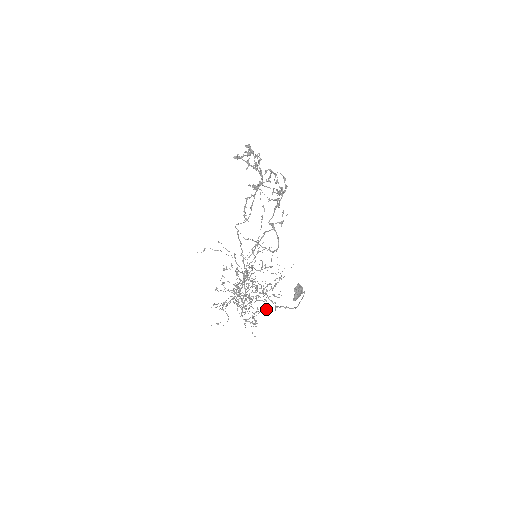
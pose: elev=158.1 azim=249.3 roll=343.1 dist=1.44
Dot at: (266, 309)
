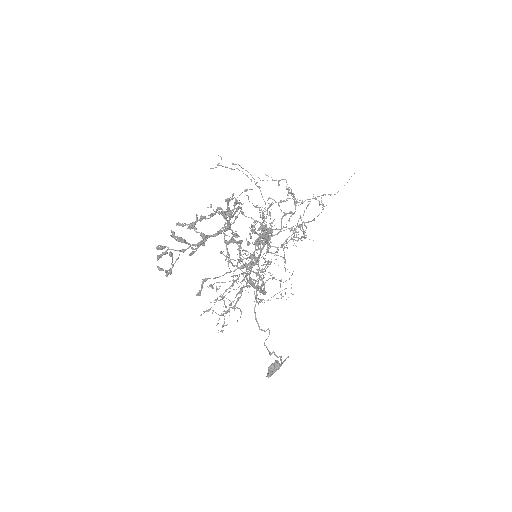
Dot at: (304, 236)
